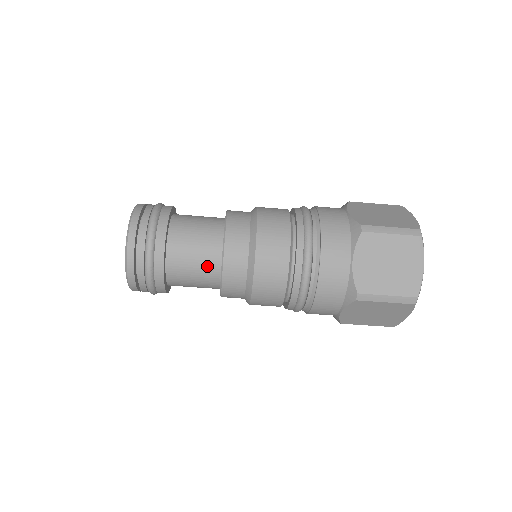
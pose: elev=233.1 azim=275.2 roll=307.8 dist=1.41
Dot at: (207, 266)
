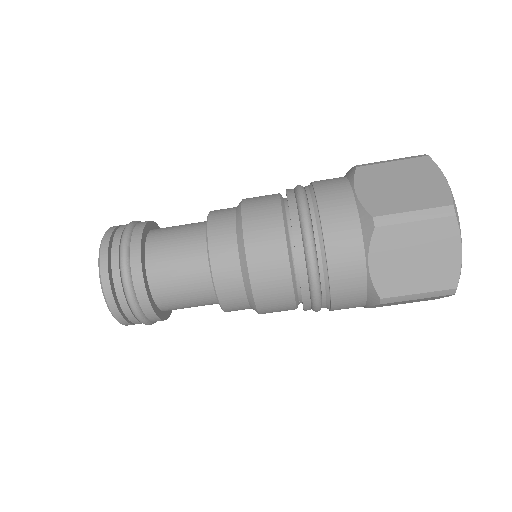
Dot at: (192, 251)
